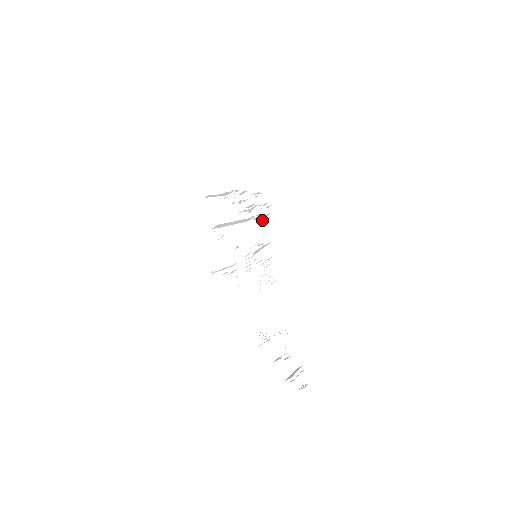
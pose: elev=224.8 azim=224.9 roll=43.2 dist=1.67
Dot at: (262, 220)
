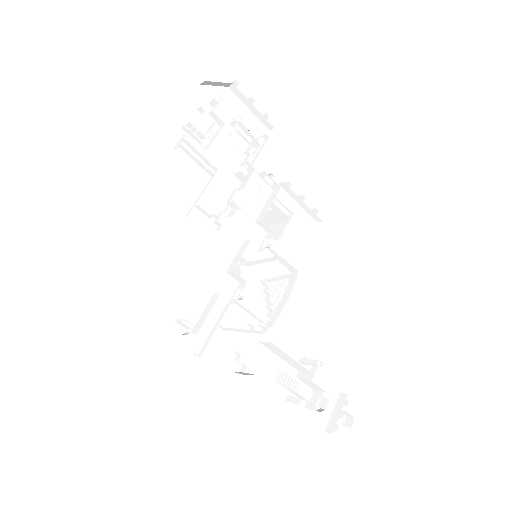
Dot at: (253, 187)
